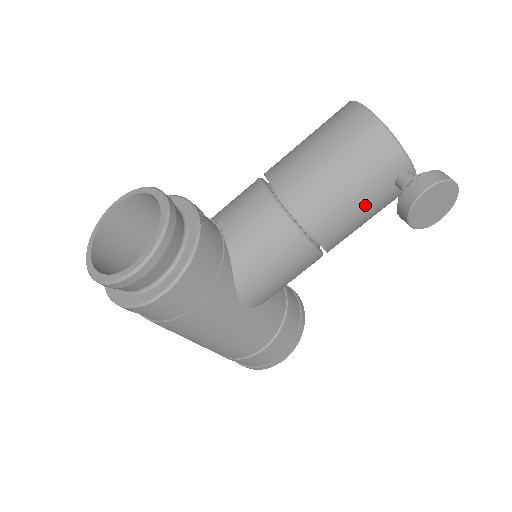
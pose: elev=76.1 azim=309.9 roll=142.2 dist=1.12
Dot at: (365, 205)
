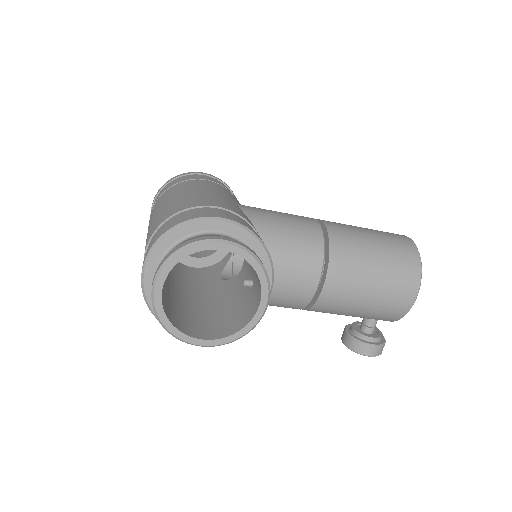
Dot at: occluded
